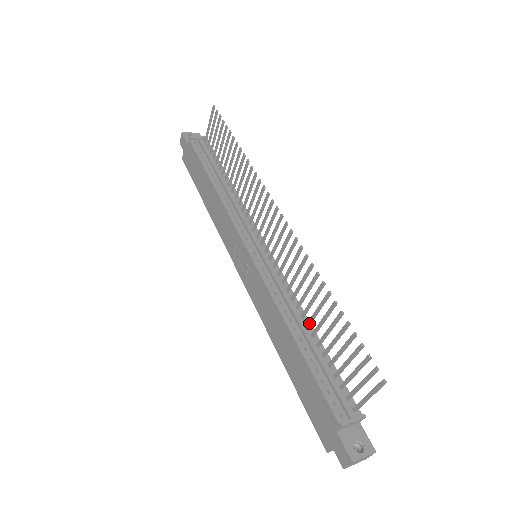
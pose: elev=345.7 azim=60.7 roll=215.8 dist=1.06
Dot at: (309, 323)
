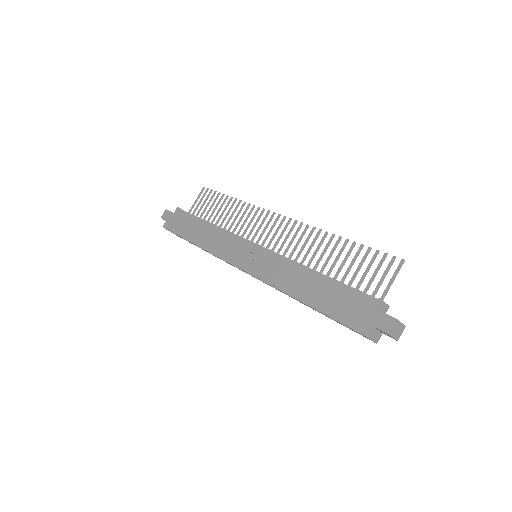
Dot at: (321, 271)
